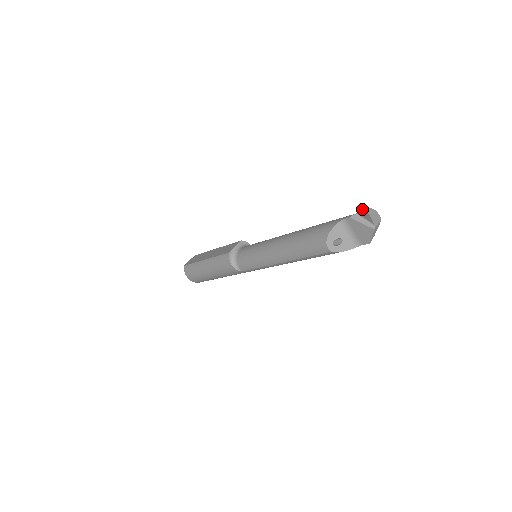
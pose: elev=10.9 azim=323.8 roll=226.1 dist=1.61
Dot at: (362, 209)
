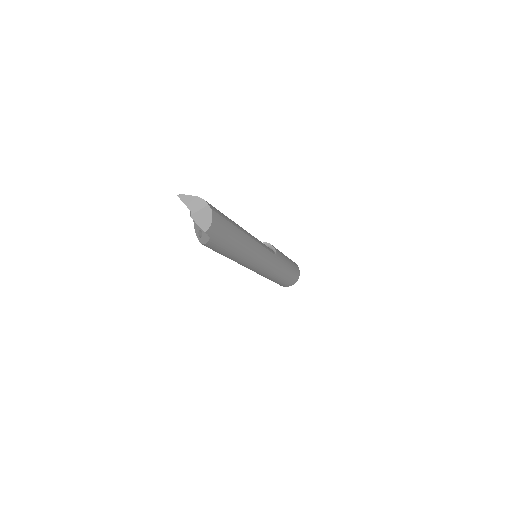
Dot at: (182, 197)
